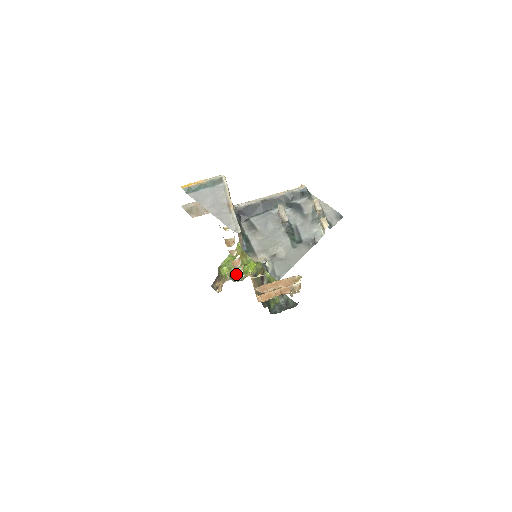
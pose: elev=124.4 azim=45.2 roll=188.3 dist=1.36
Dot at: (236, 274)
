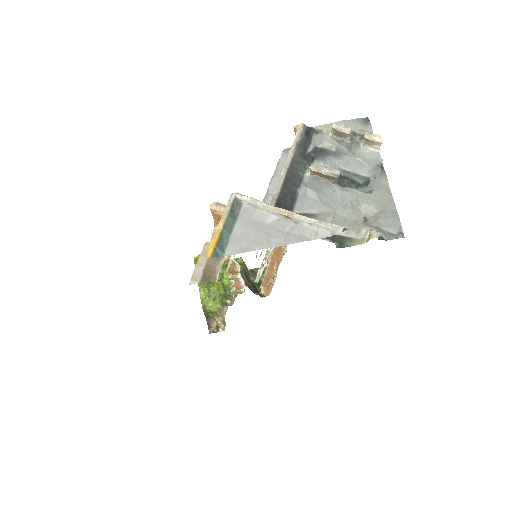
Dot at: (225, 297)
